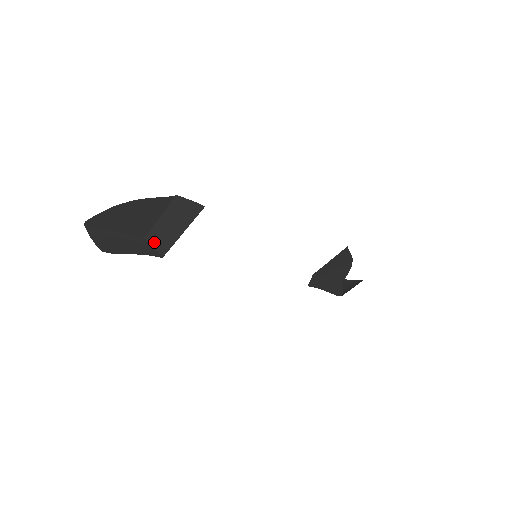
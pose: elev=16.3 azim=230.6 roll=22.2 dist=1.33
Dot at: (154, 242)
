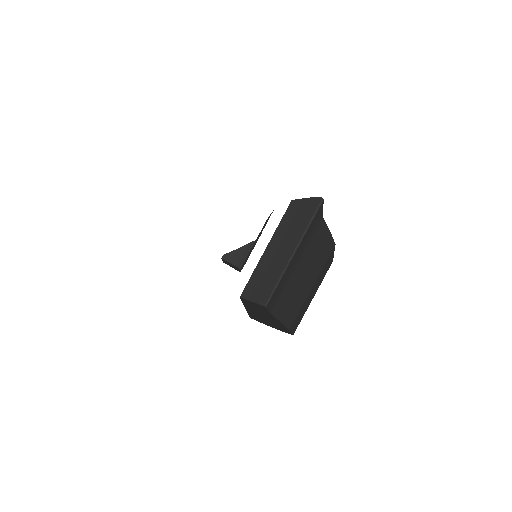
Dot at: (255, 293)
